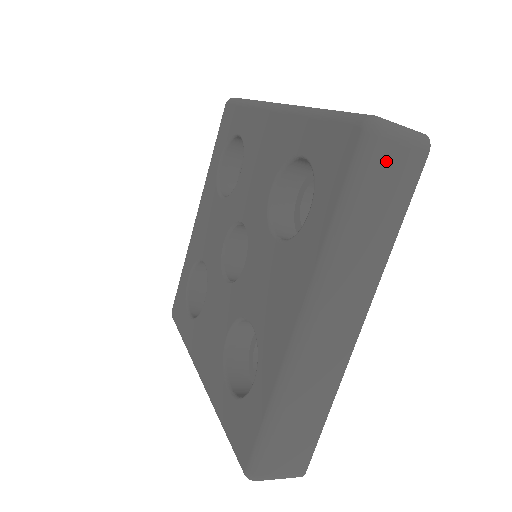
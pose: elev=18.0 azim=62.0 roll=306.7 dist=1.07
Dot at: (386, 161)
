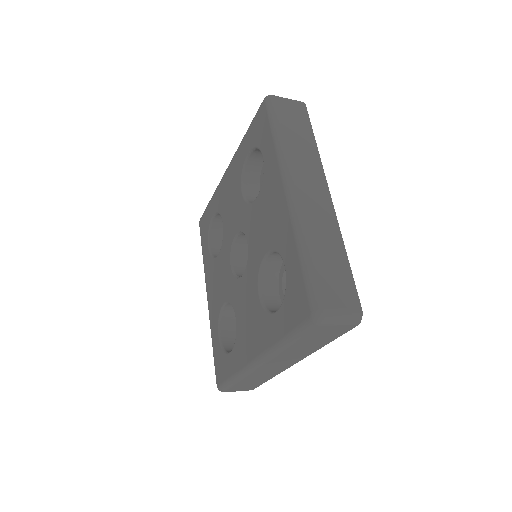
Dot at: (284, 108)
